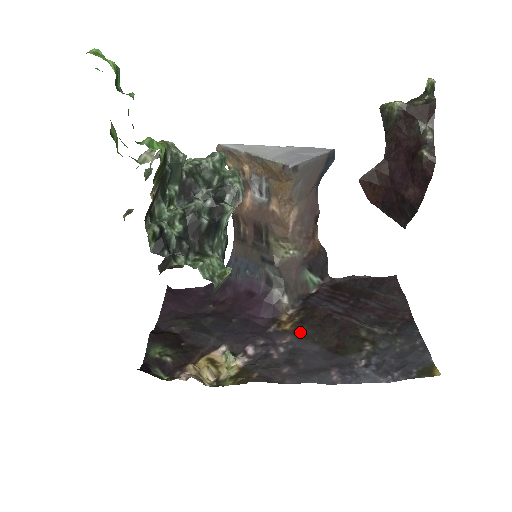
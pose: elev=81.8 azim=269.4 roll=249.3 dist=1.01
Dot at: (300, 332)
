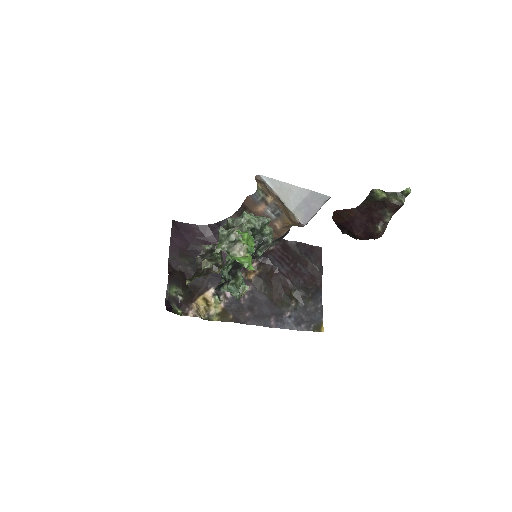
Dot at: (258, 284)
